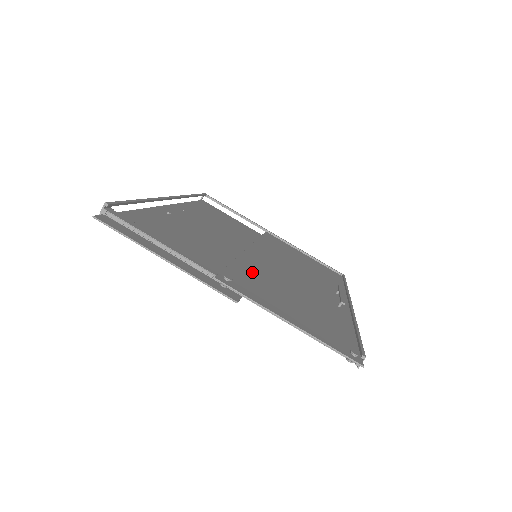
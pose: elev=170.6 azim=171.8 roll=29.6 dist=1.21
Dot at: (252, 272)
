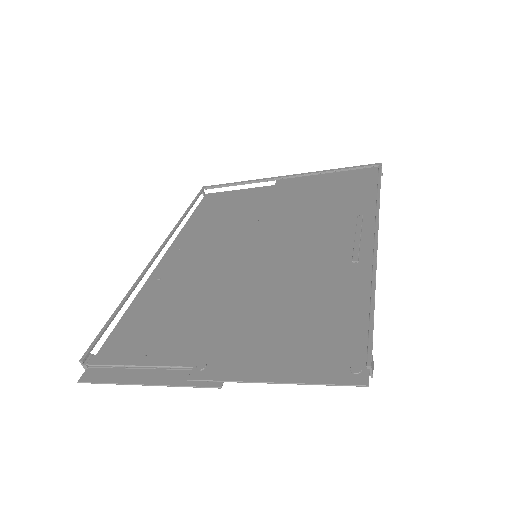
Dot at: (239, 312)
